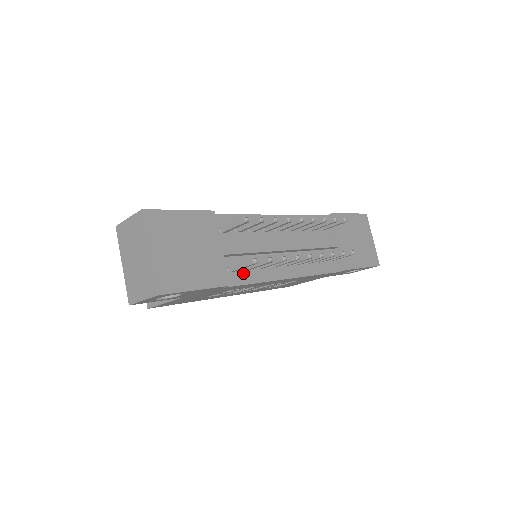
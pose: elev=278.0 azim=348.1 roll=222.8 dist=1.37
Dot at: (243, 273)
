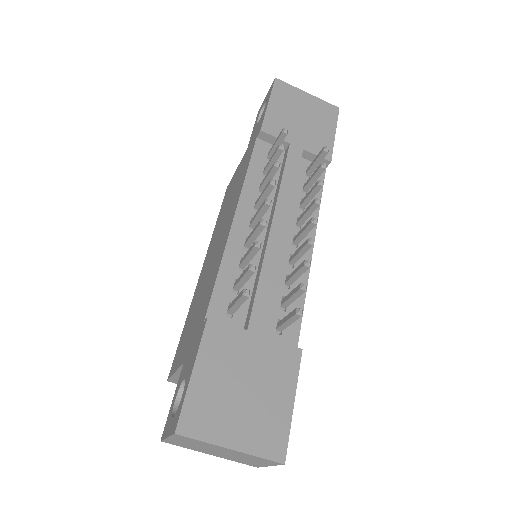
Dot at: (288, 313)
